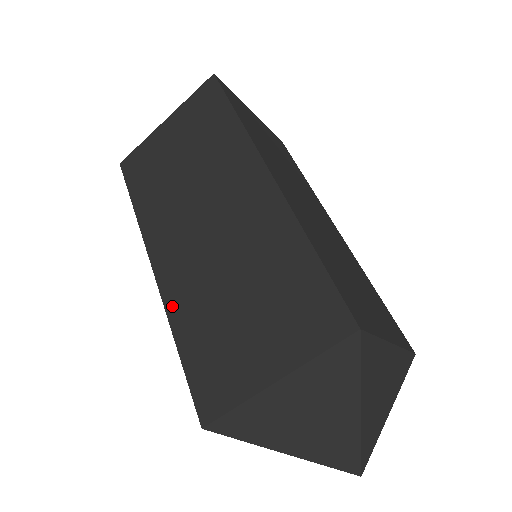
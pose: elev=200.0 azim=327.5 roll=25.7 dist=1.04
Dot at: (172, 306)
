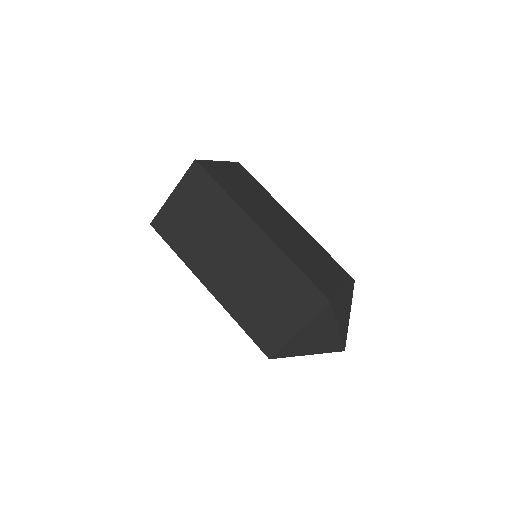
Dot at: (228, 306)
